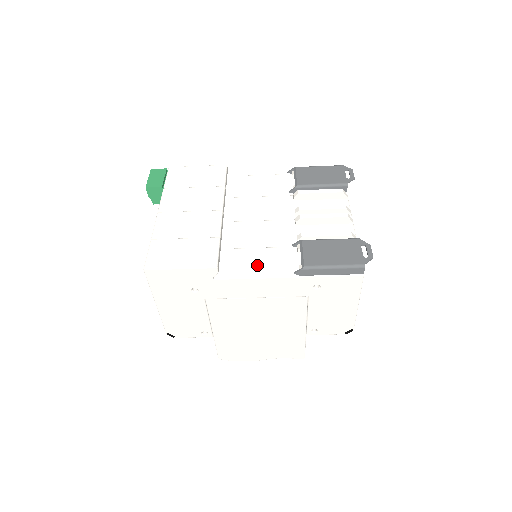
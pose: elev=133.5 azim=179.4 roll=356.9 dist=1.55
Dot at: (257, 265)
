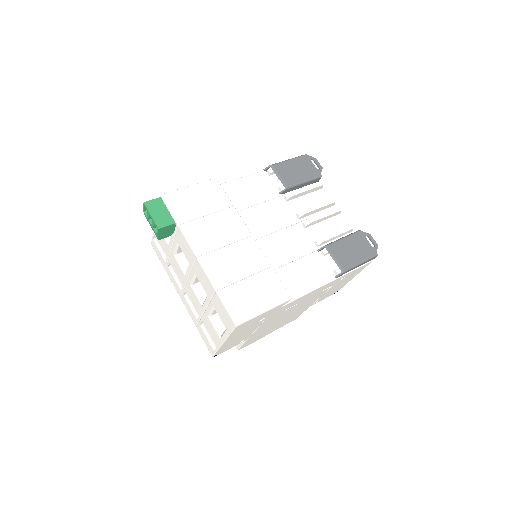
Dot at: (304, 279)
